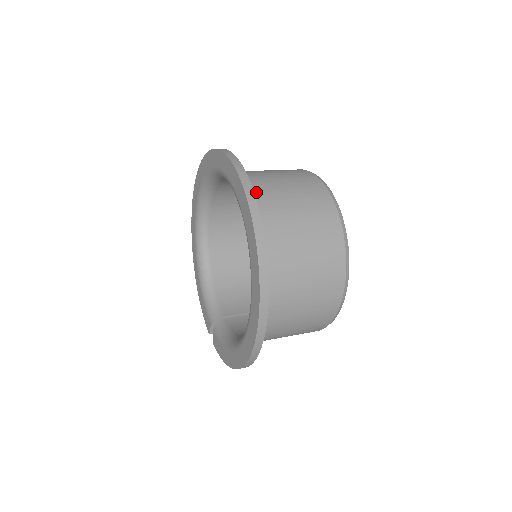
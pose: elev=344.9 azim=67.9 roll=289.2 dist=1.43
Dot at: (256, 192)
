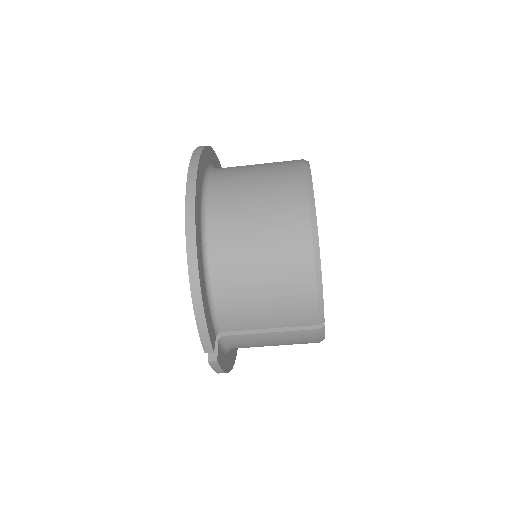
Dot at: occluded
